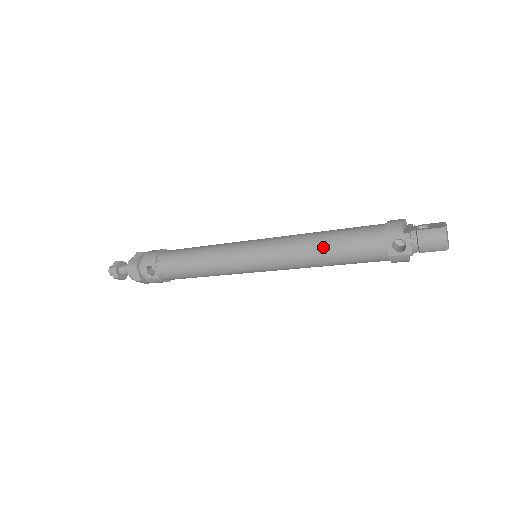
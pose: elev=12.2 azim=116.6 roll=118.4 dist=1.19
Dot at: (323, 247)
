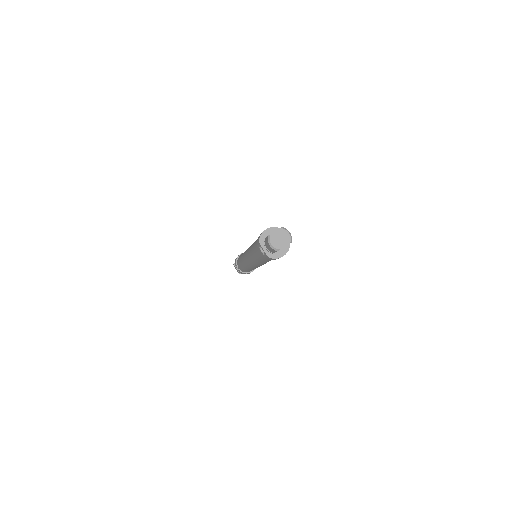
Dot at: (252, 252)
